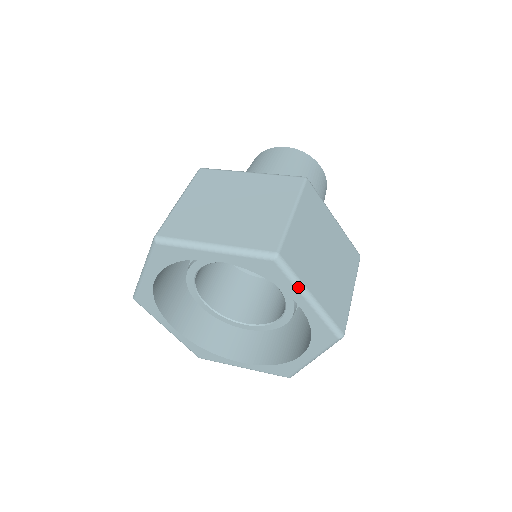
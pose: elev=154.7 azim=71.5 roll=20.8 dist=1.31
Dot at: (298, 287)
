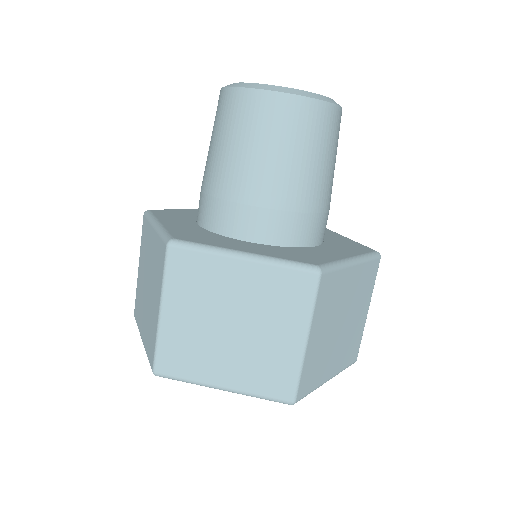
Dot at: occluded
